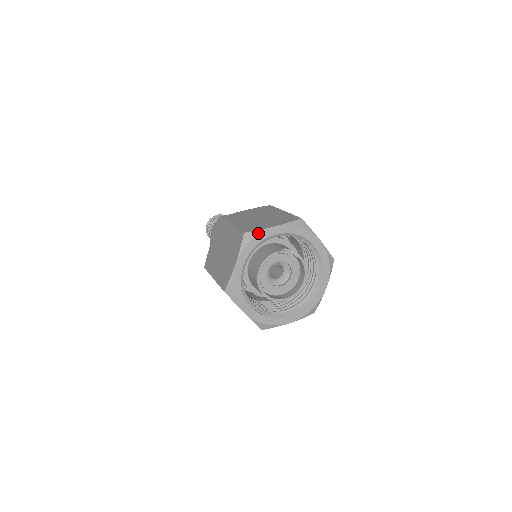
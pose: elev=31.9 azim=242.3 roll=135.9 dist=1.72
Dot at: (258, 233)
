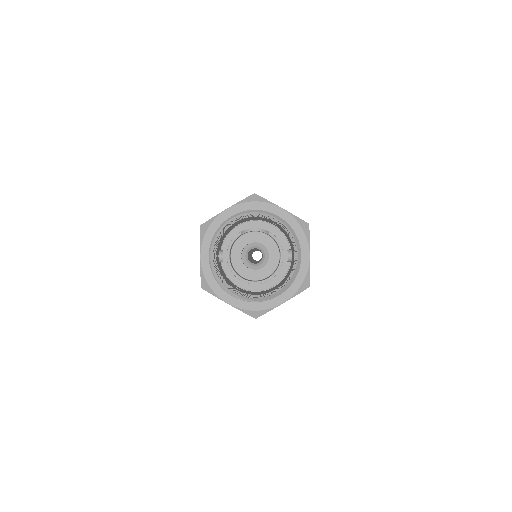
Dot at: (212, 220)
